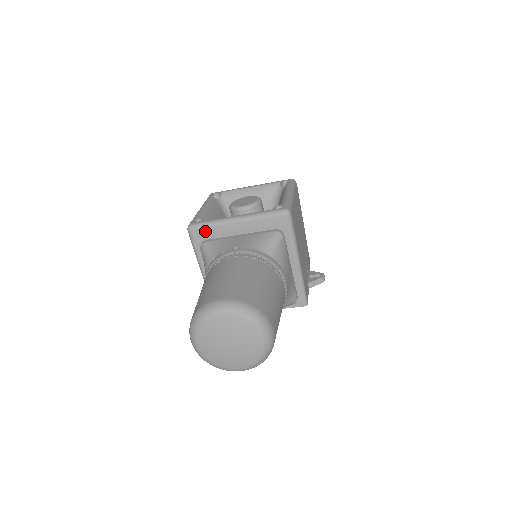
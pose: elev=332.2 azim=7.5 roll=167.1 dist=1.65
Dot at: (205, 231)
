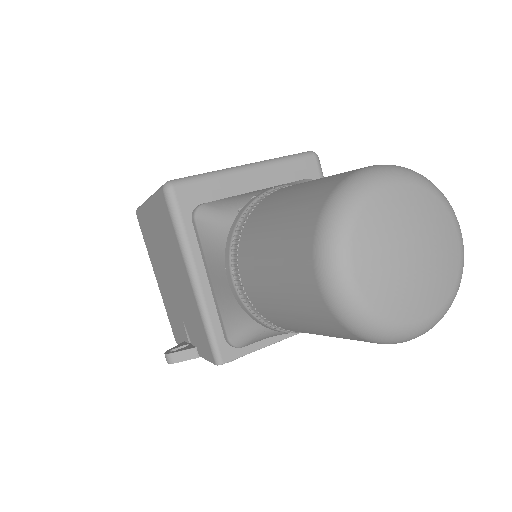
Dot at: (198, 187)
